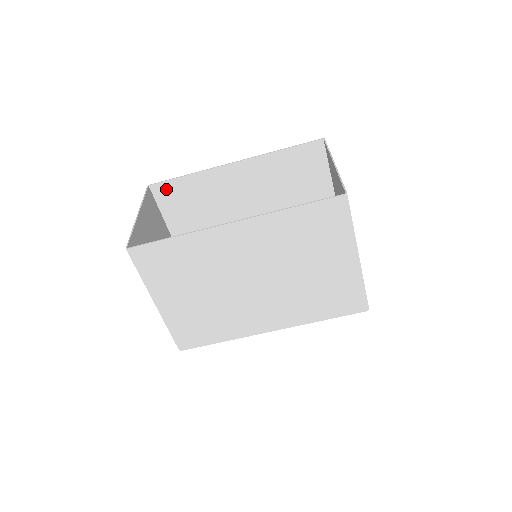
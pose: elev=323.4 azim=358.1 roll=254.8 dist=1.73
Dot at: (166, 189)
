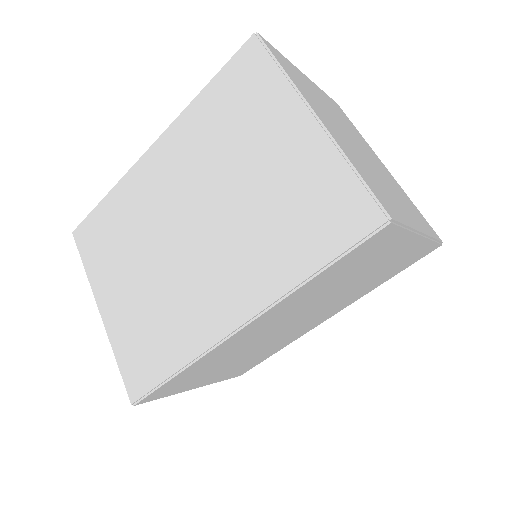
Dot at: occluded
